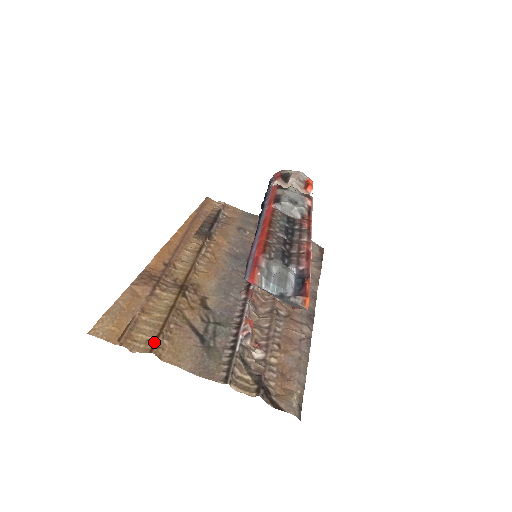
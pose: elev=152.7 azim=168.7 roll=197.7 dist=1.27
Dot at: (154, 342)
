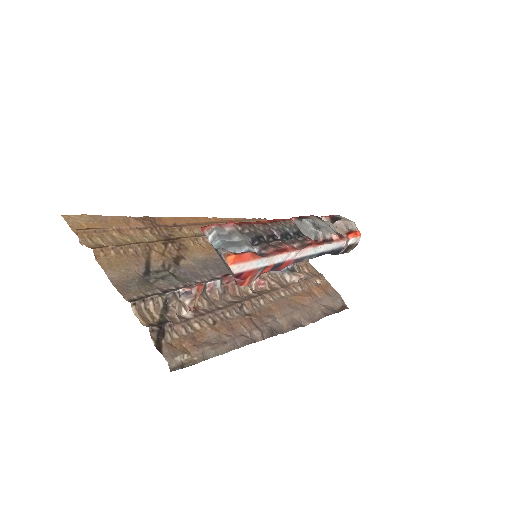
Dot at: (103, 246)
